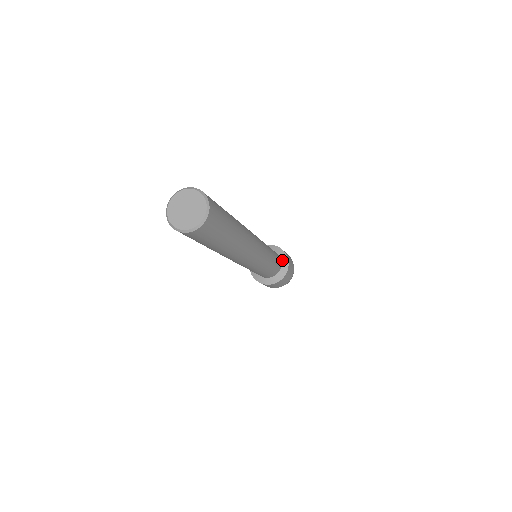
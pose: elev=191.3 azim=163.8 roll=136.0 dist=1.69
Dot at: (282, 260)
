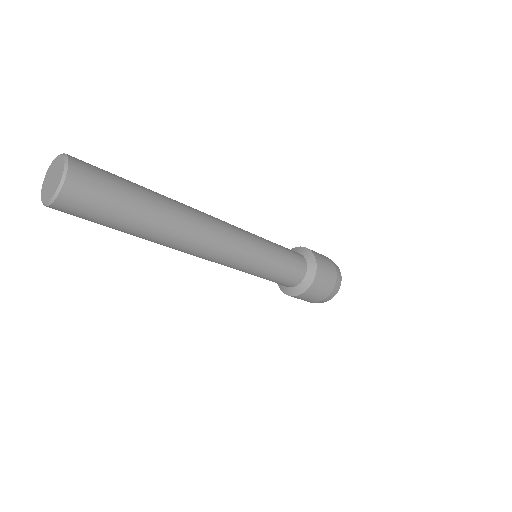
Dot at: (300, 253)
